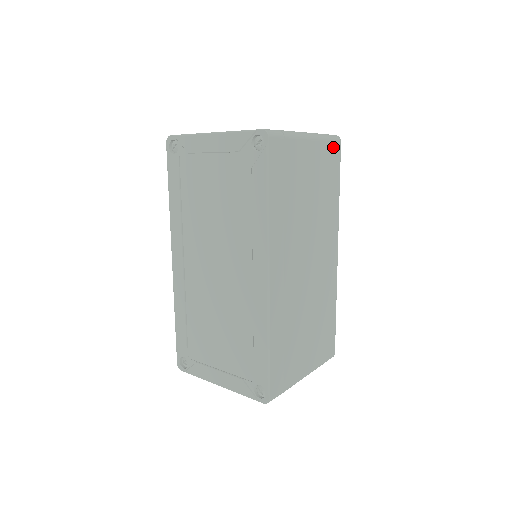
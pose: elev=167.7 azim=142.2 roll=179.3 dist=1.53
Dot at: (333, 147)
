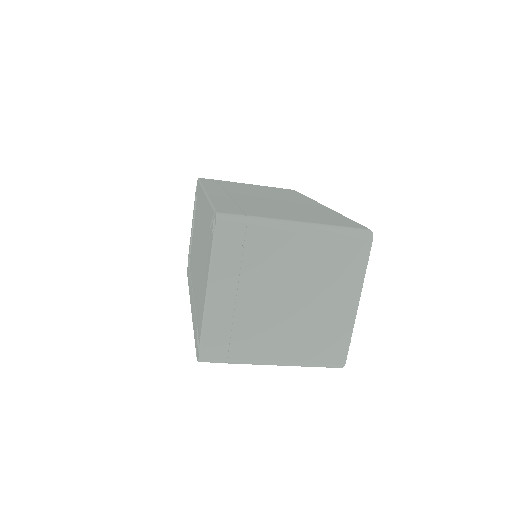
Dot at: occluded
